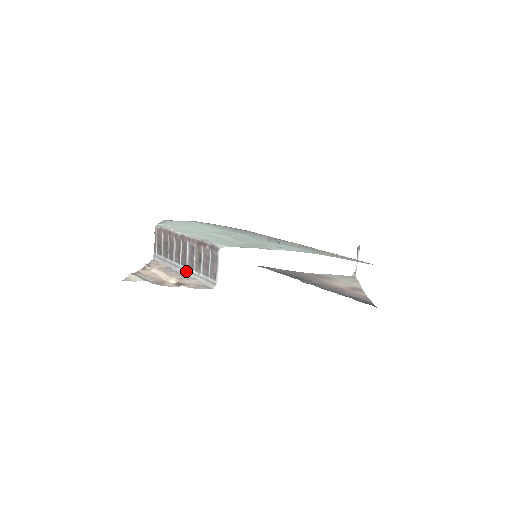
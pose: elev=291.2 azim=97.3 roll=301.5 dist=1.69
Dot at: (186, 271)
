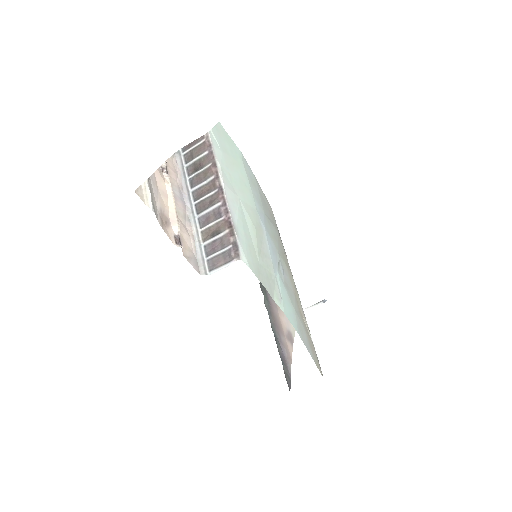
Dot at: (193, 219)
